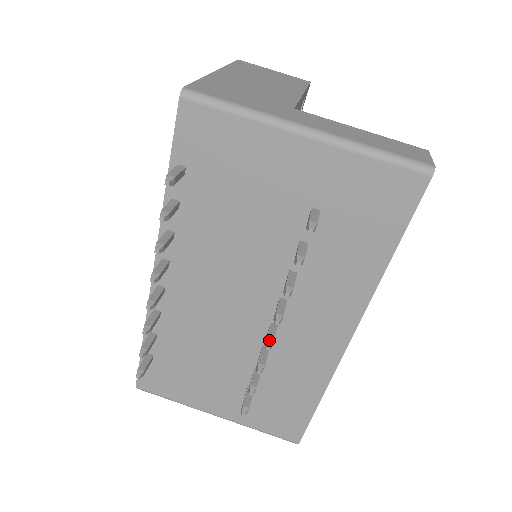
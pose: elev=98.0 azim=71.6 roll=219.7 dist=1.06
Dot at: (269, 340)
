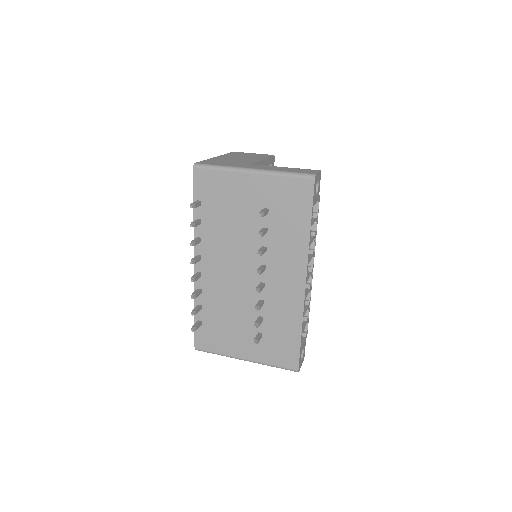
Dot at: (258, 288)
